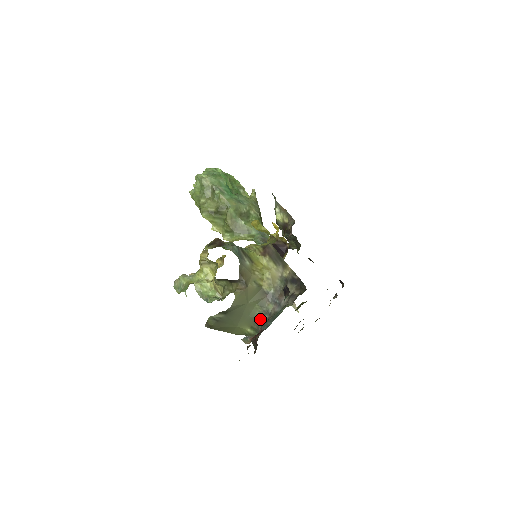
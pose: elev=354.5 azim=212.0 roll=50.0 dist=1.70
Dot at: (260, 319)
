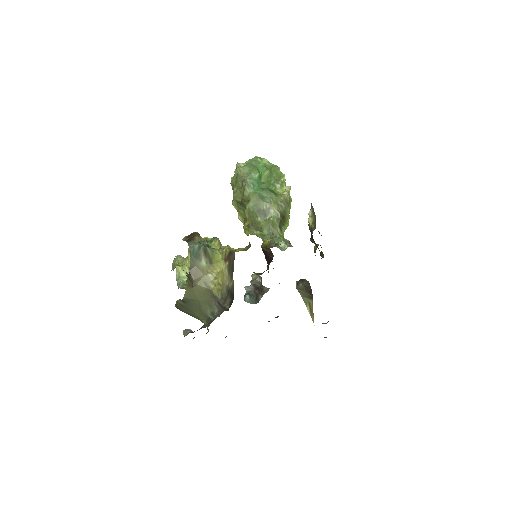
Dot at: (209, 318)
